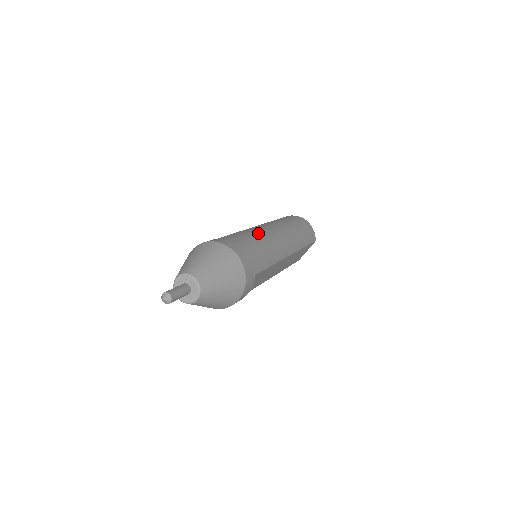
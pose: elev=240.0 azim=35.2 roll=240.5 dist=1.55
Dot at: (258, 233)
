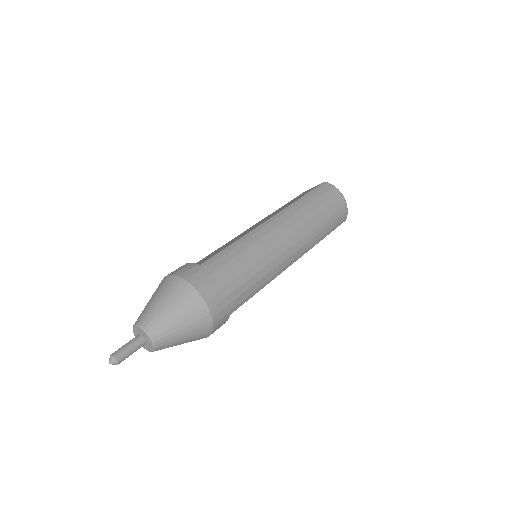
Dot at: (256, 250)
